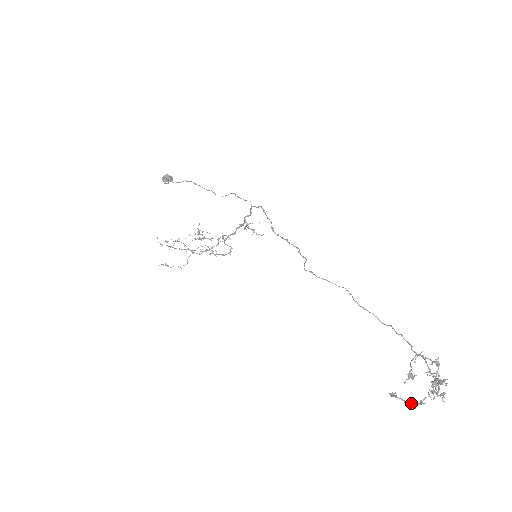
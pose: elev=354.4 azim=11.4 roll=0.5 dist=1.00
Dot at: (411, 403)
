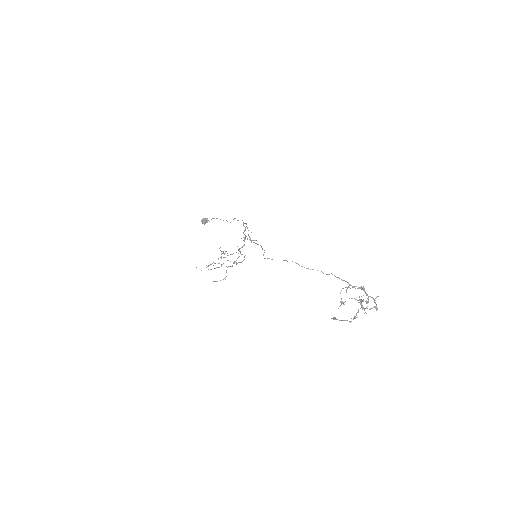
Dot at: (347, 320)
